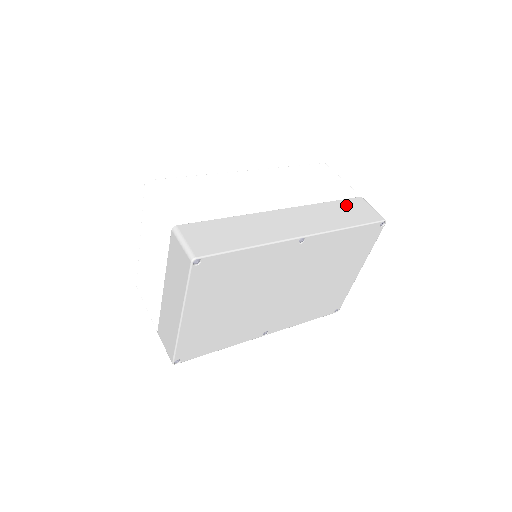
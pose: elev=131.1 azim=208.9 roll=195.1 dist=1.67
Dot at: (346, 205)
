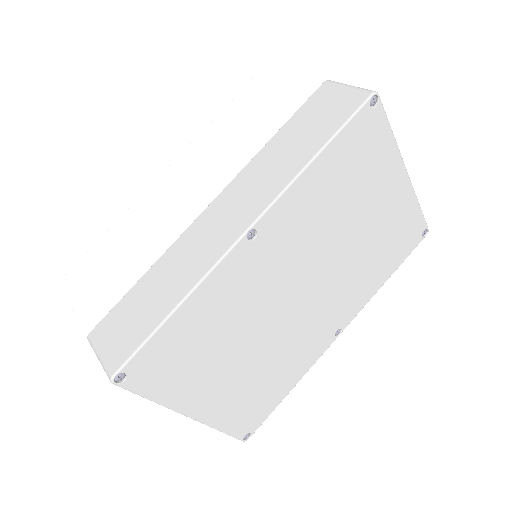
Dot at: (303, 117)
